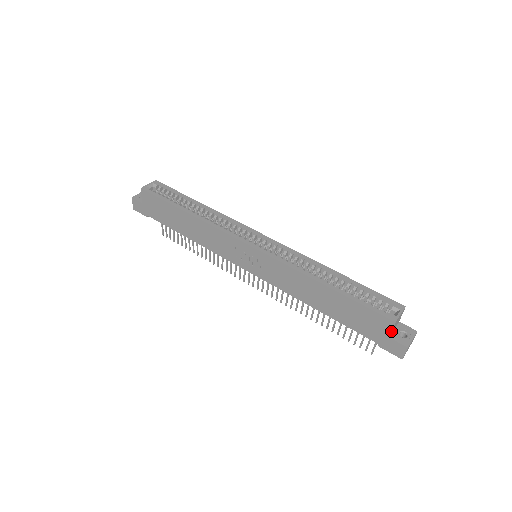
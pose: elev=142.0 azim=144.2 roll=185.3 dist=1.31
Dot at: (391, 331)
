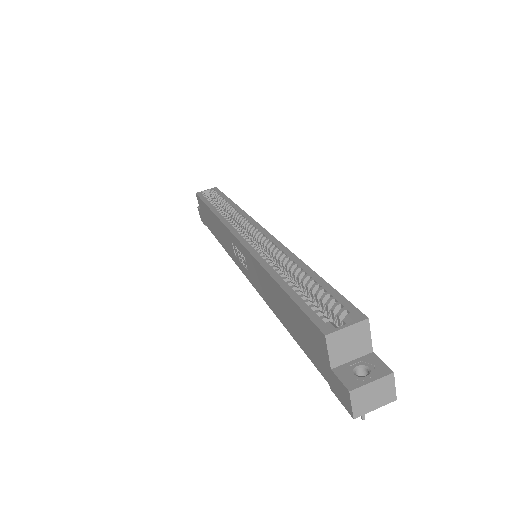
Dot at: (328, 355)
